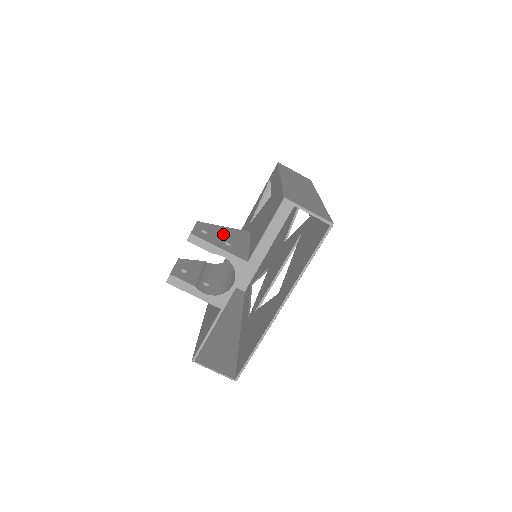
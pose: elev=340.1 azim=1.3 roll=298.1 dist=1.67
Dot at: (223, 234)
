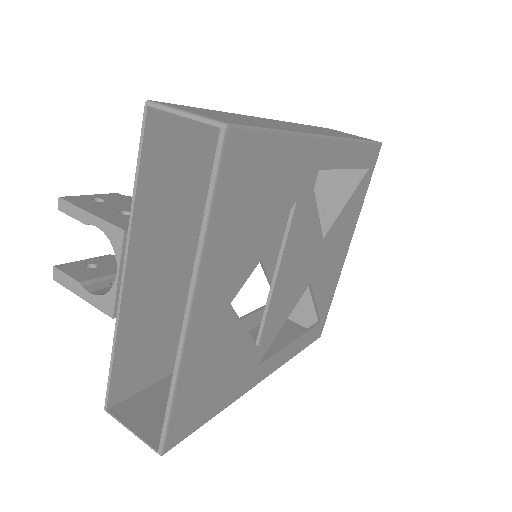
Dot at: occluded
